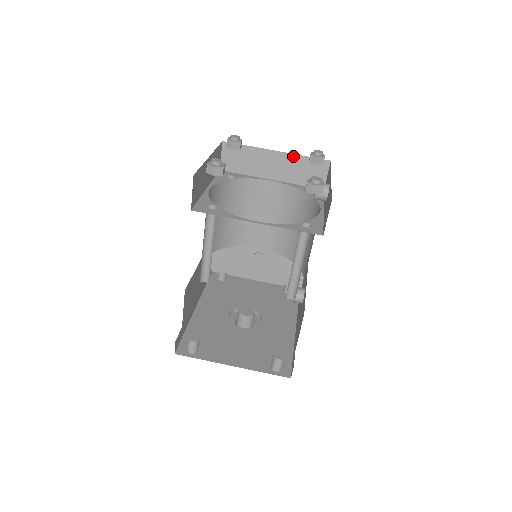
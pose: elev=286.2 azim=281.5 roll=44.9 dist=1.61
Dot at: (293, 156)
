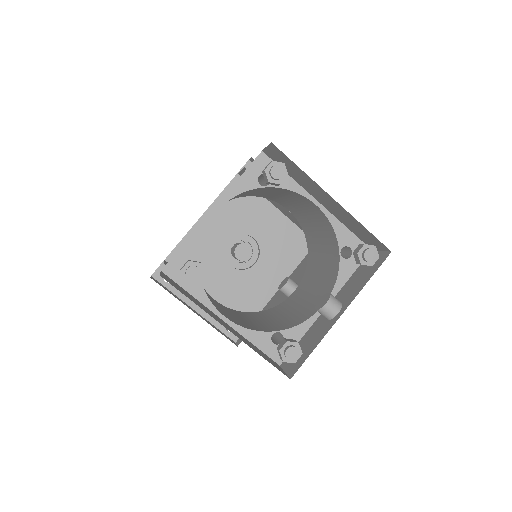
Dot at: (351, 216)
